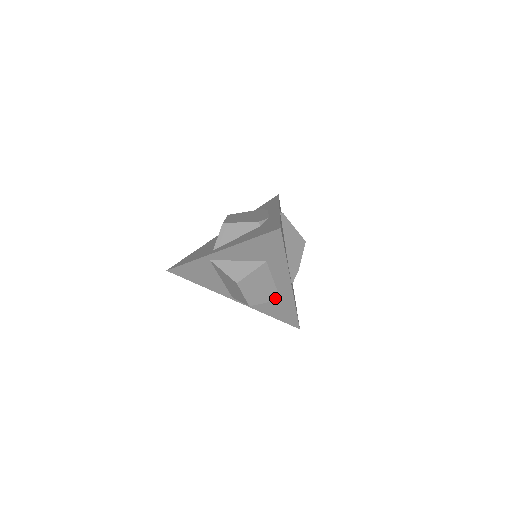
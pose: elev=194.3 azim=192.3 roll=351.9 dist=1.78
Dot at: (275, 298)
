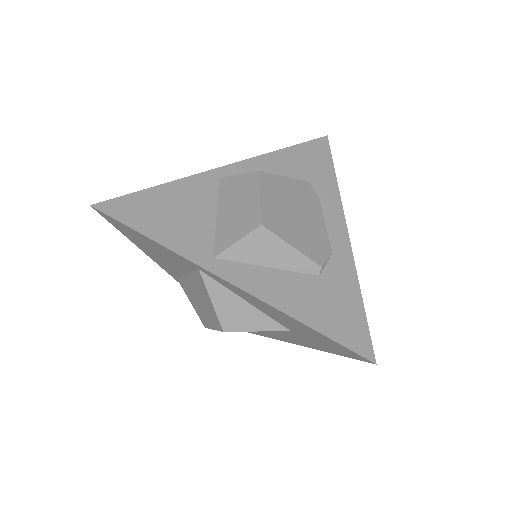
Dot at: occluded
